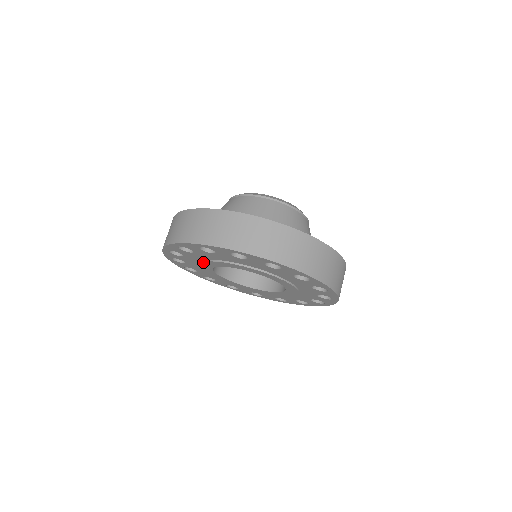
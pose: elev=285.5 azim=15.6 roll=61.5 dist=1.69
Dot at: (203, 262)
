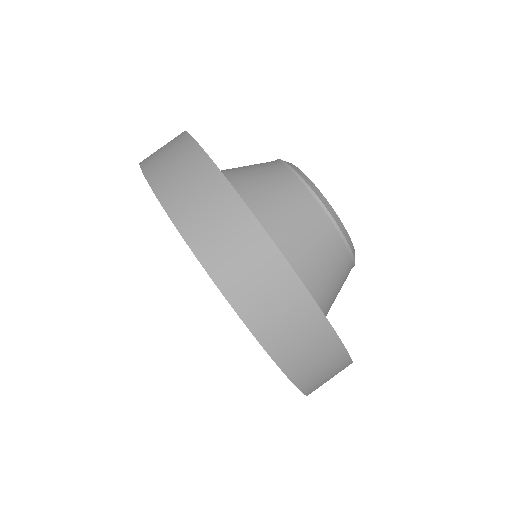
Dot at: occluded
